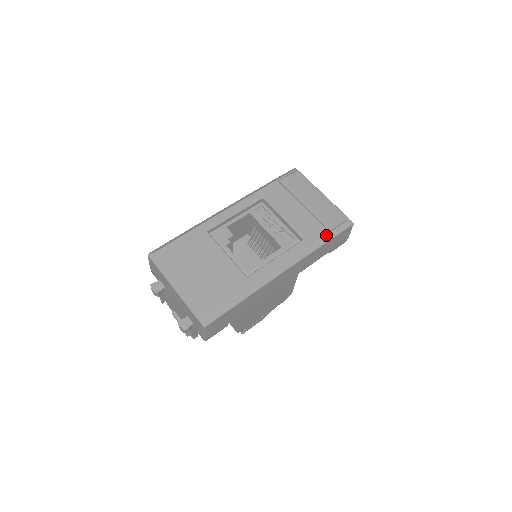
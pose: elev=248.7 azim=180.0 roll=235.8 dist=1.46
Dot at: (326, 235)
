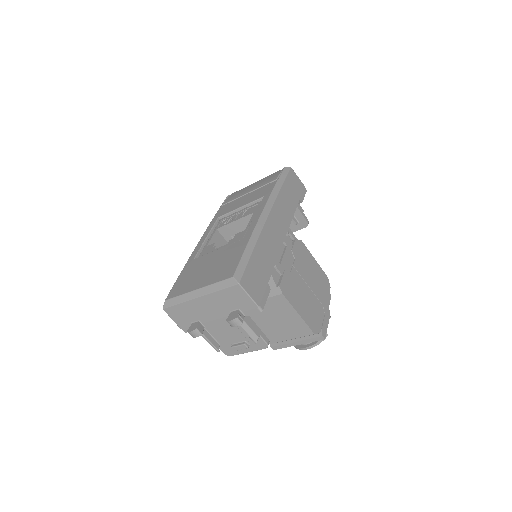
Dot at: (276, 182)
